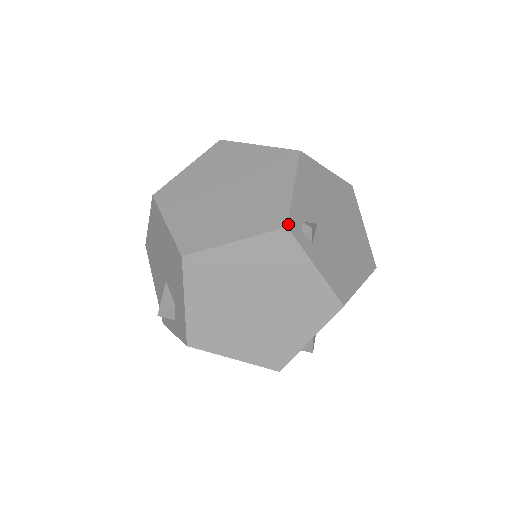
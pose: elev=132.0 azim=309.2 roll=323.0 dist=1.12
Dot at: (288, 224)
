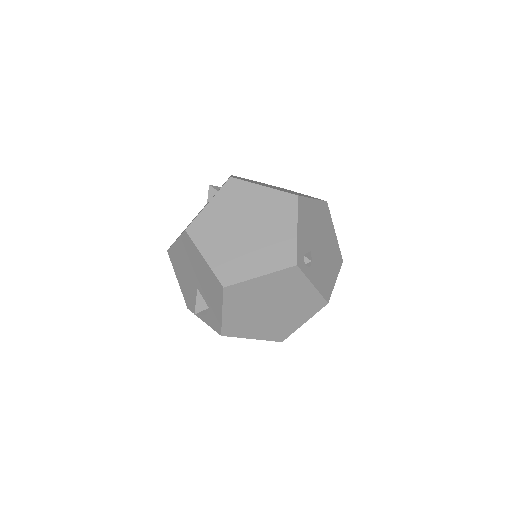
Dot at: (297, 263)
